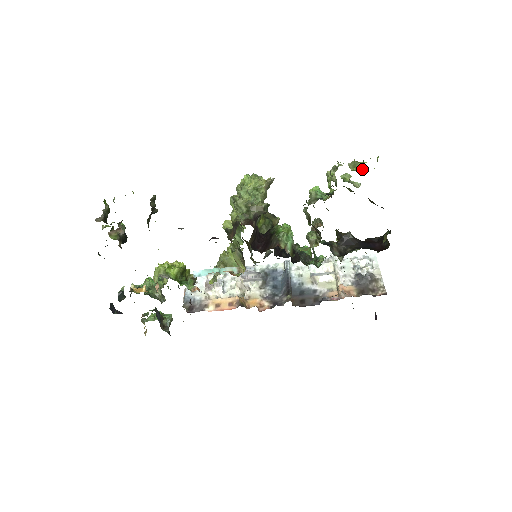
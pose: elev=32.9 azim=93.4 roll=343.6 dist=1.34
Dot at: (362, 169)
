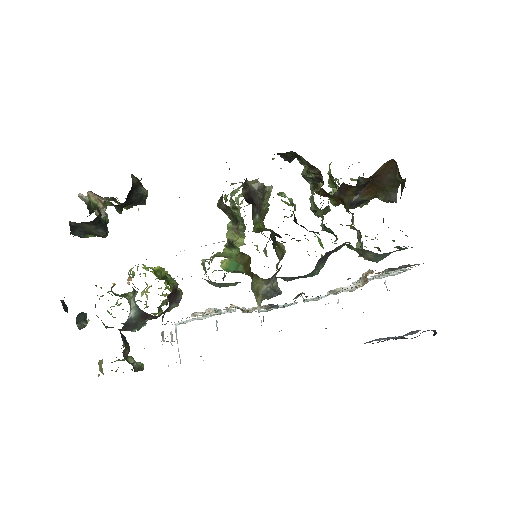
Dot at: occluded
